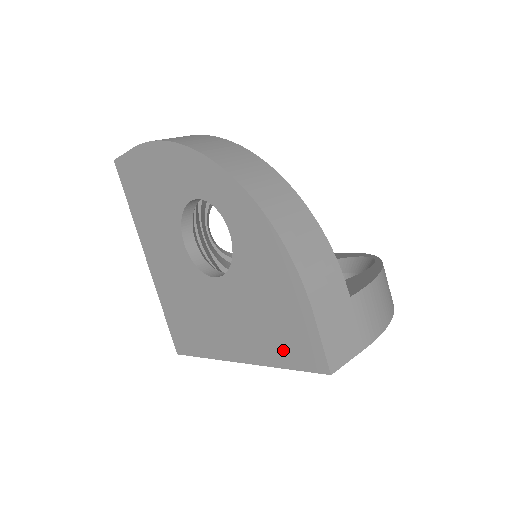
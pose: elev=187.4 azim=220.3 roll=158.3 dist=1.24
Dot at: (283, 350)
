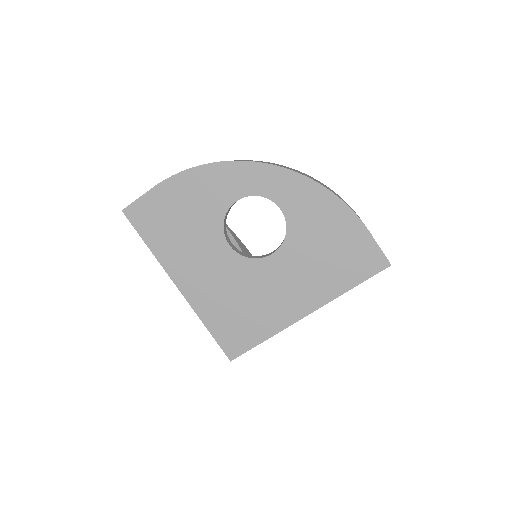
Dot at: (349, 274)
